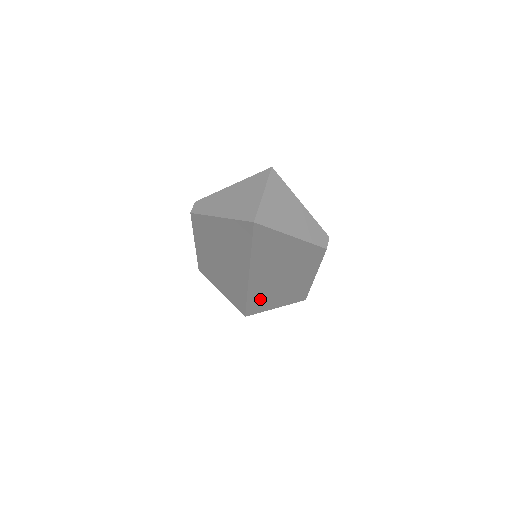
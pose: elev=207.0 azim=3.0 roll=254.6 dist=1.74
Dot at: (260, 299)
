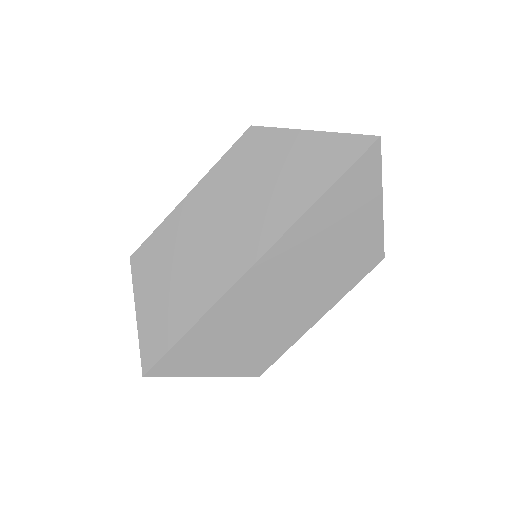
Dot at: (214, 332)
